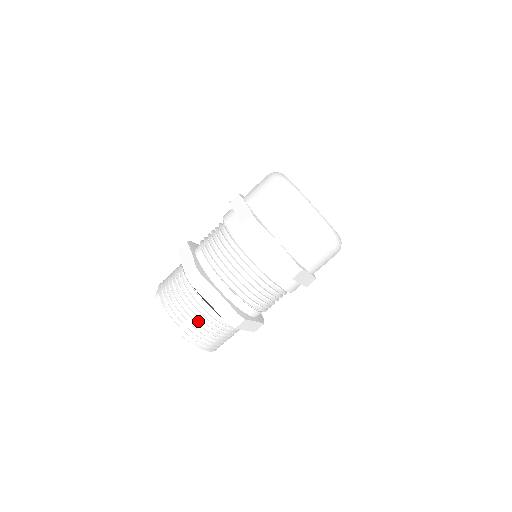
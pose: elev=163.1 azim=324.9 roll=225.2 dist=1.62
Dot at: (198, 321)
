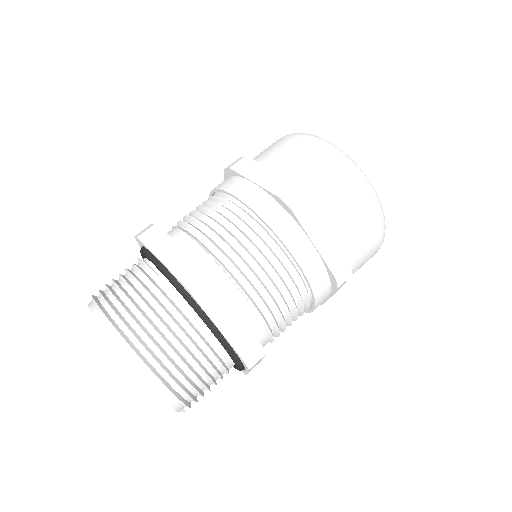
Dot at: occluded
